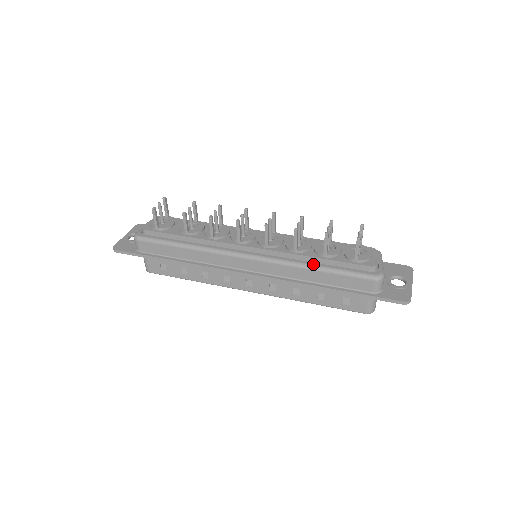
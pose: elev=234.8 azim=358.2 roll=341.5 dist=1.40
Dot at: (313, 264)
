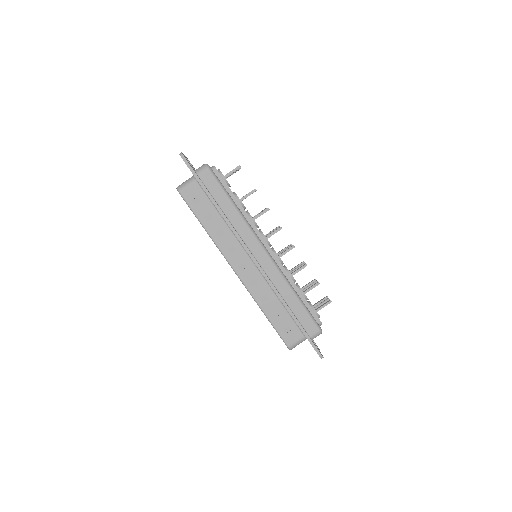
Dot at: (296, 291)
